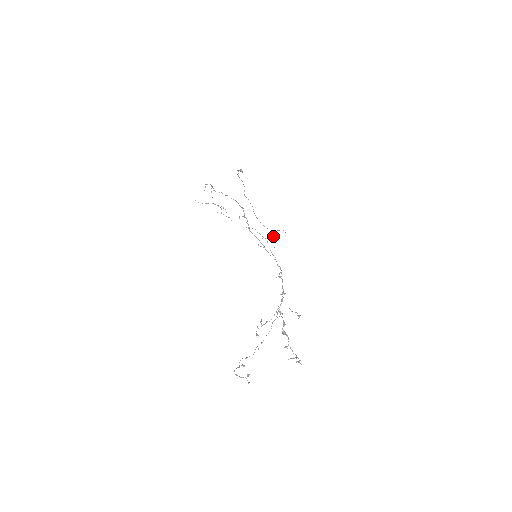
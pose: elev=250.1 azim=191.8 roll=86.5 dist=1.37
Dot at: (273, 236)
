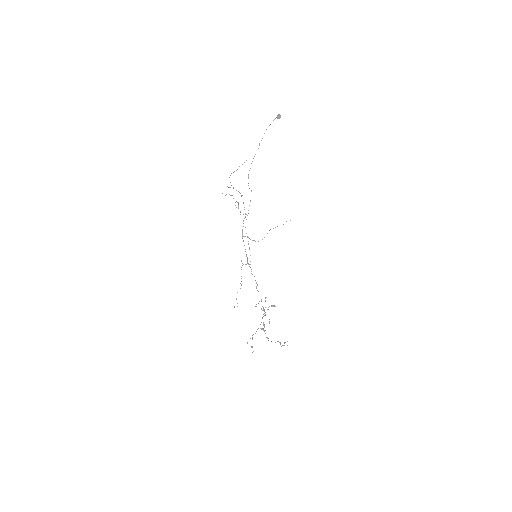
Dot at: occluded
